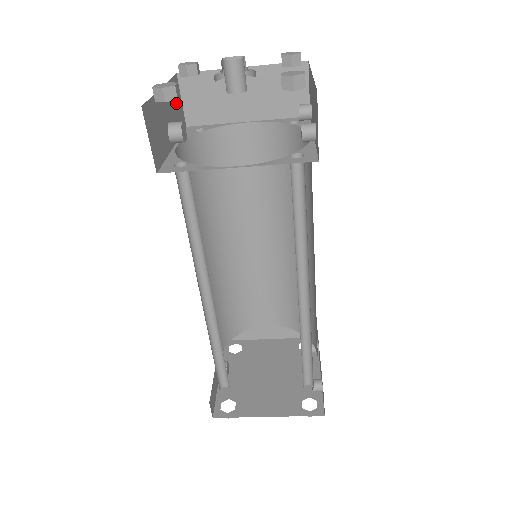
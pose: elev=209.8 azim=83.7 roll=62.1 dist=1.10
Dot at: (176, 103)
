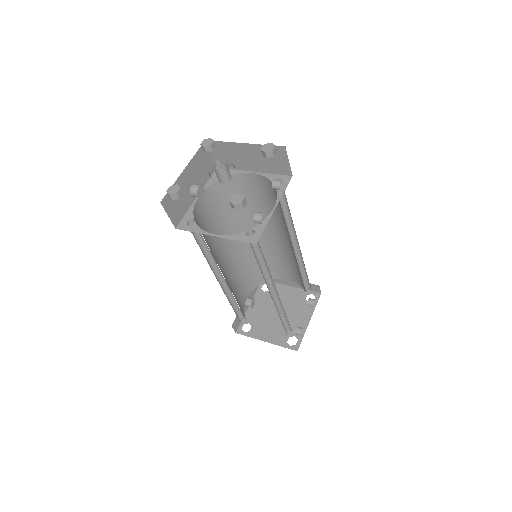
Dot at: (203, 162)
